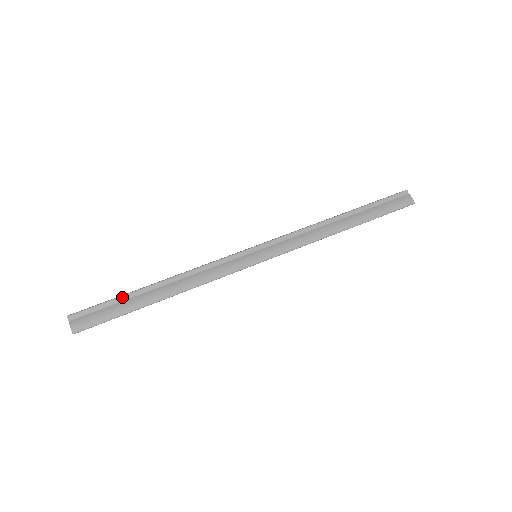
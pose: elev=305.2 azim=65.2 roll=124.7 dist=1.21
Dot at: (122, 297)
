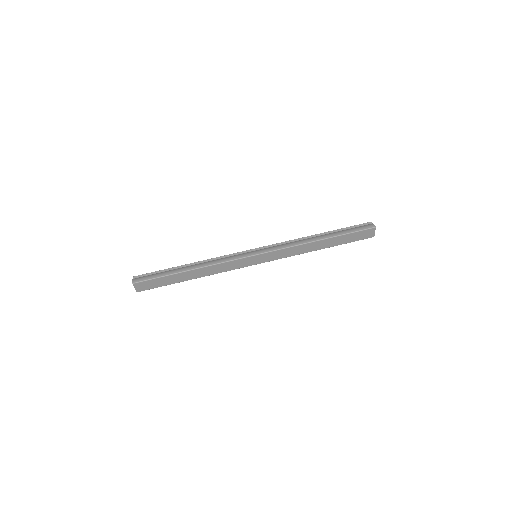
Dot at: (166, 269)
